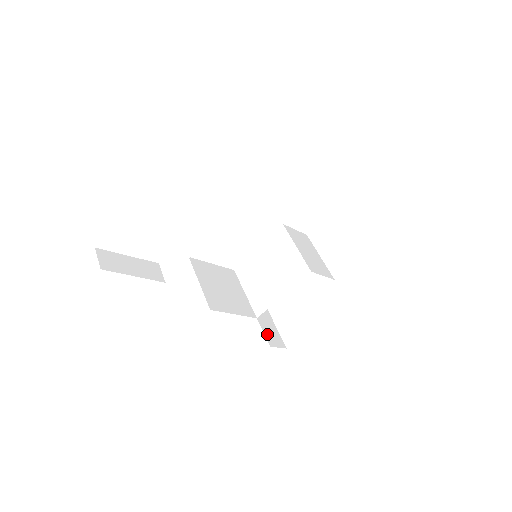
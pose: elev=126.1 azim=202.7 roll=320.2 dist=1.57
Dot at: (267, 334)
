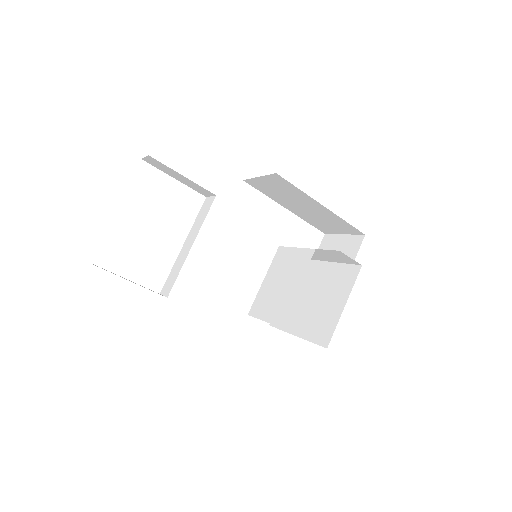
Dot at: occluded
